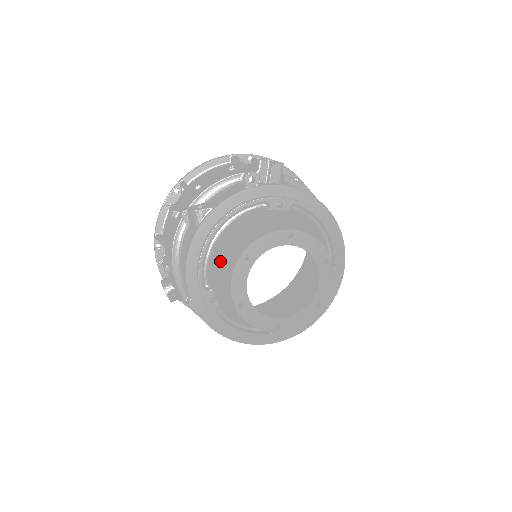
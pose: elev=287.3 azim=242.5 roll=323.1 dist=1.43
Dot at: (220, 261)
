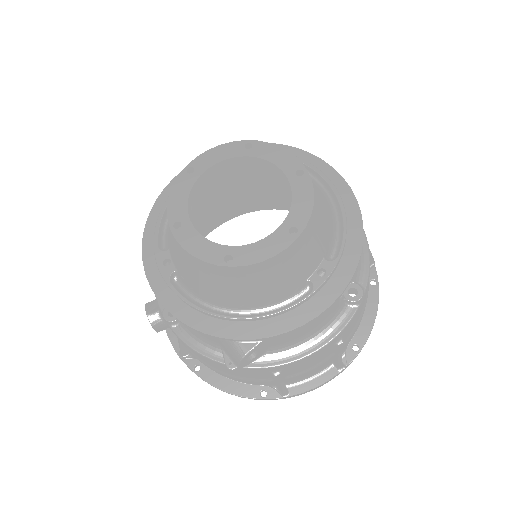
Dot at: occluded
